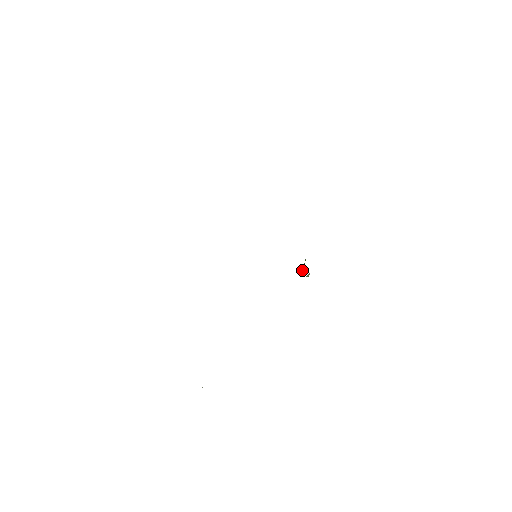
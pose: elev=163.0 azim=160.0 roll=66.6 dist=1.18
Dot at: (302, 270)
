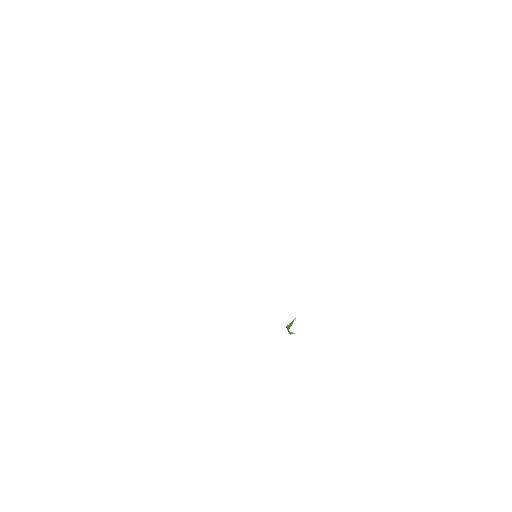
Dot at: (290, 324)
